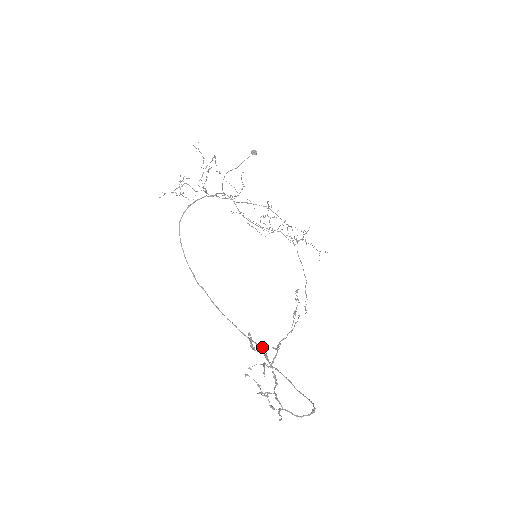
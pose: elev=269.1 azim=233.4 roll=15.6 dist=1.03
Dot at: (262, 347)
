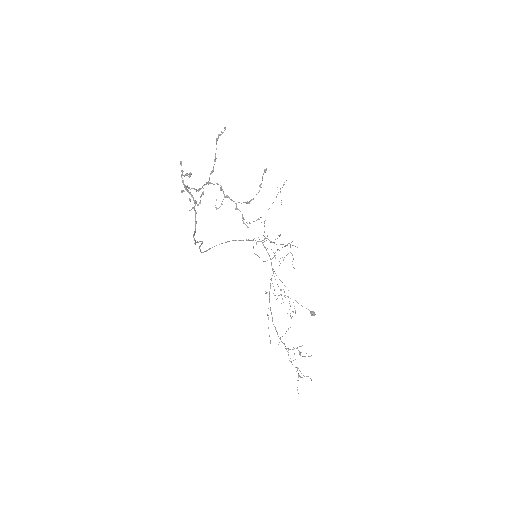
Dot at: occluded
